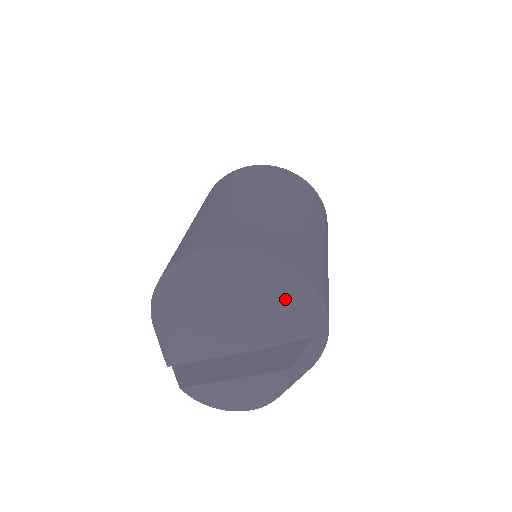
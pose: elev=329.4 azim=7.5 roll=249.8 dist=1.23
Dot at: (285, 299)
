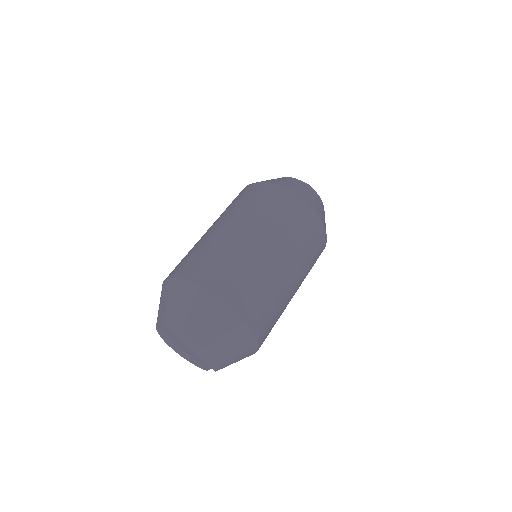
Dot at: (239, 359)
